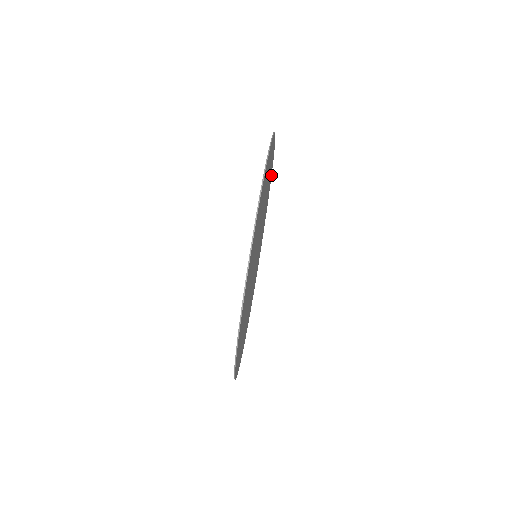
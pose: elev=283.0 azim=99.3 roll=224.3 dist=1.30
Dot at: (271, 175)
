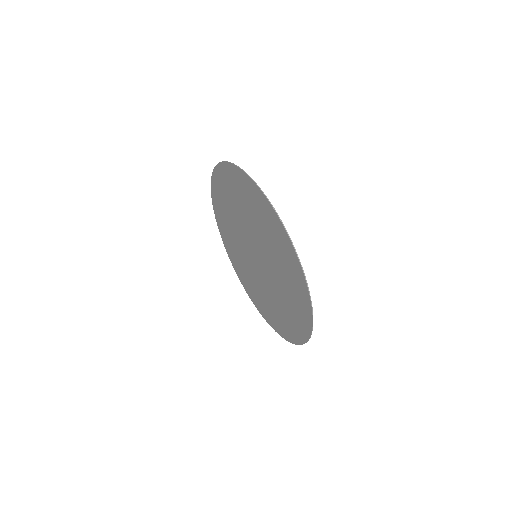
Dot at: (214, 207)
